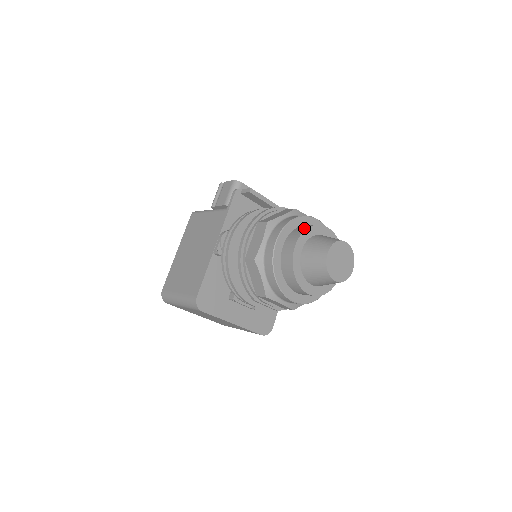
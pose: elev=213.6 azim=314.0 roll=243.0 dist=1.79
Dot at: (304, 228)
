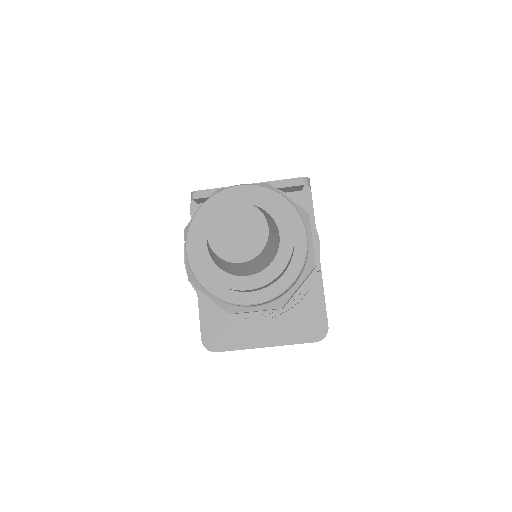
Dot at: (202, 214)
